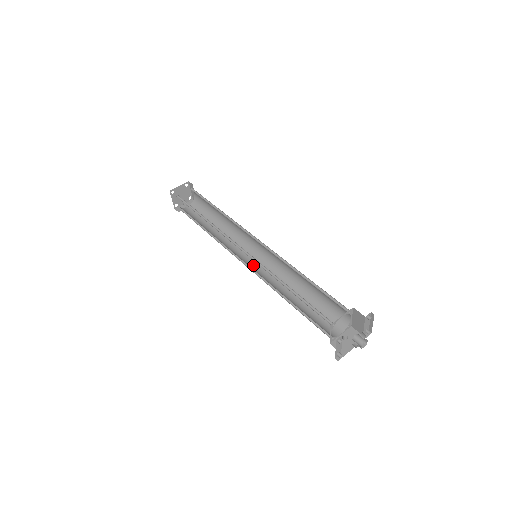
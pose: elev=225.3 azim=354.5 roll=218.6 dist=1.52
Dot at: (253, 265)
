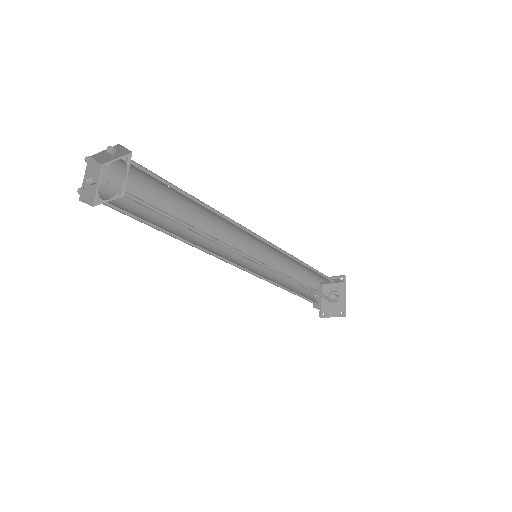
Dot at: (243, 262)
